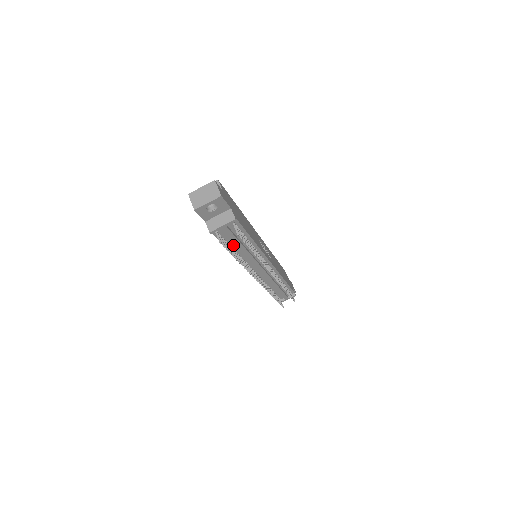
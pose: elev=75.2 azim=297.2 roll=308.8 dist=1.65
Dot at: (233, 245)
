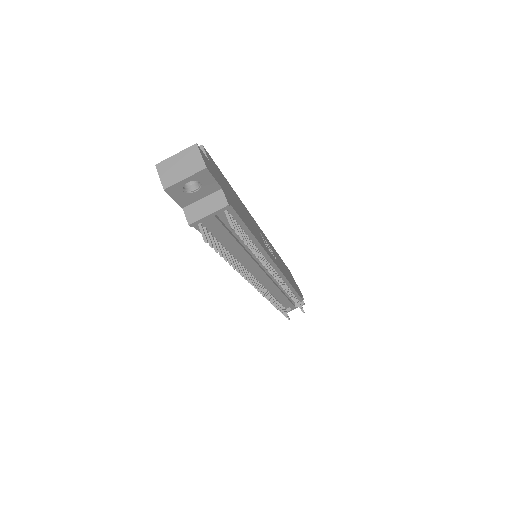
Dot at: (225, 243)
